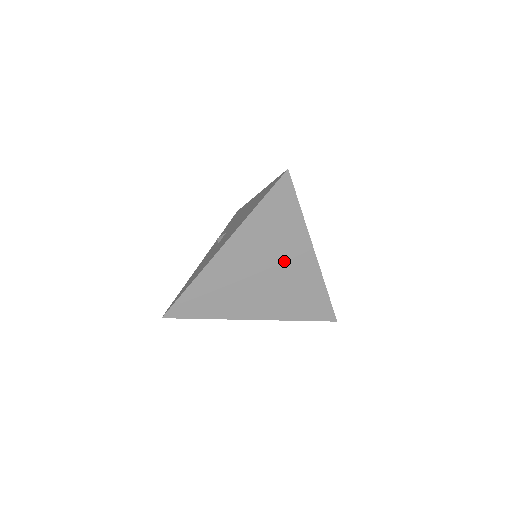
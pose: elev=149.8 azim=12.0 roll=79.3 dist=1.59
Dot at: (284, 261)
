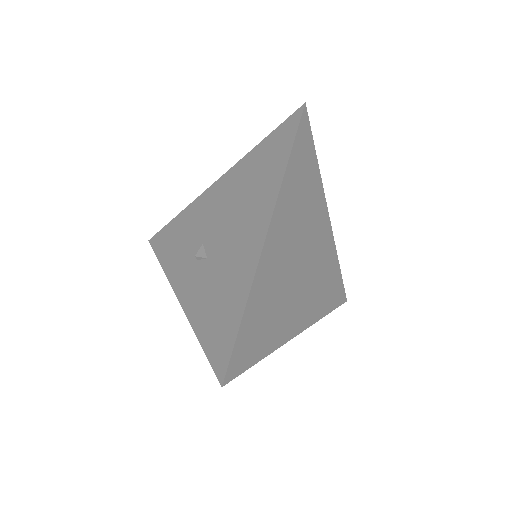
Dot at: (312, 235)
